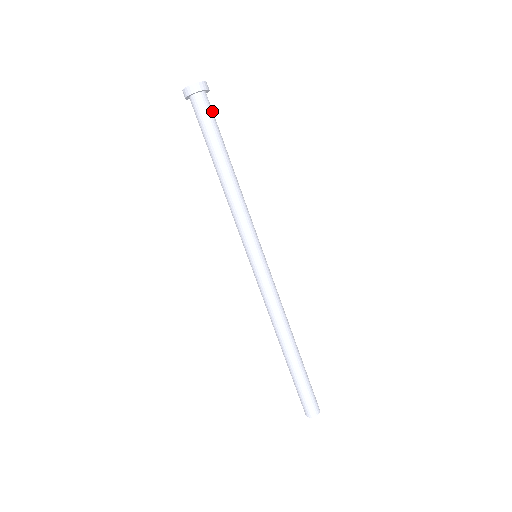
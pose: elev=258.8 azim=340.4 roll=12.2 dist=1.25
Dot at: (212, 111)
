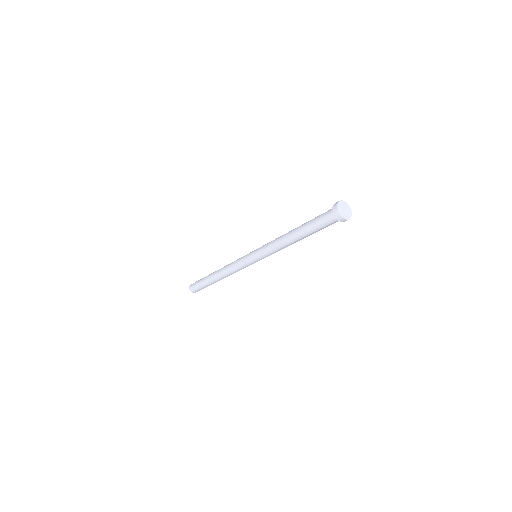
Dot at: occluded
